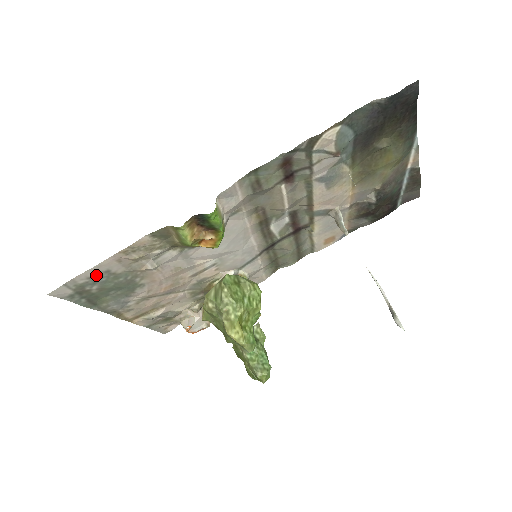
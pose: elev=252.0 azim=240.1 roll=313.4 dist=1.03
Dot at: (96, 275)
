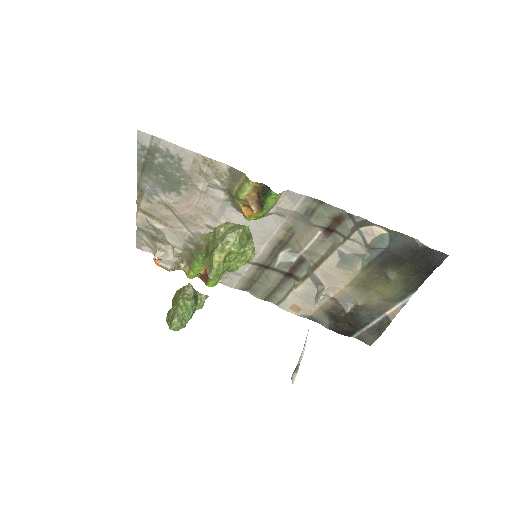
Dot at: (173, 153)
